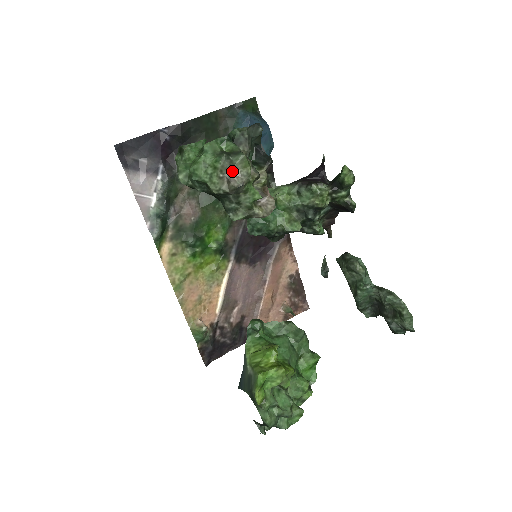
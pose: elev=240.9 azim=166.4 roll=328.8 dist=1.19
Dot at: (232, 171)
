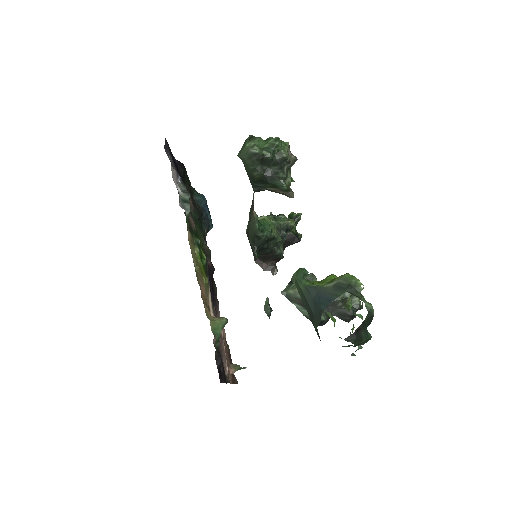
Dot at: (290, 152)
